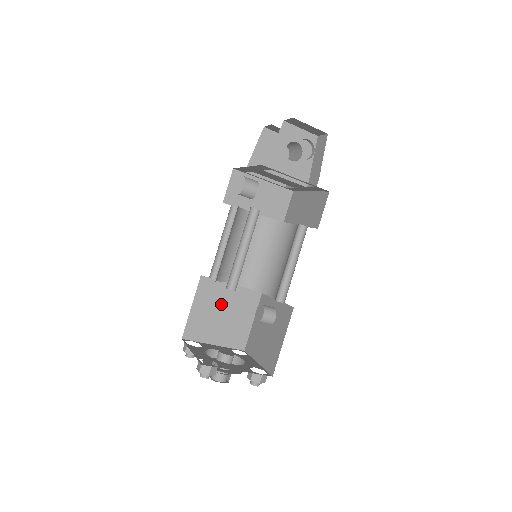
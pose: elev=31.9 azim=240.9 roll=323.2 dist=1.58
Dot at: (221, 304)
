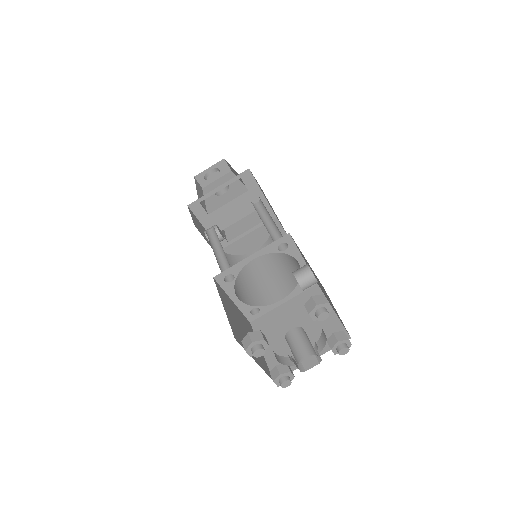
Dot at: (287, 325)
